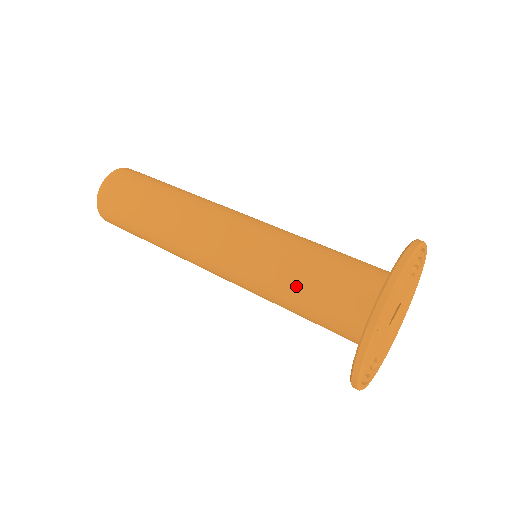
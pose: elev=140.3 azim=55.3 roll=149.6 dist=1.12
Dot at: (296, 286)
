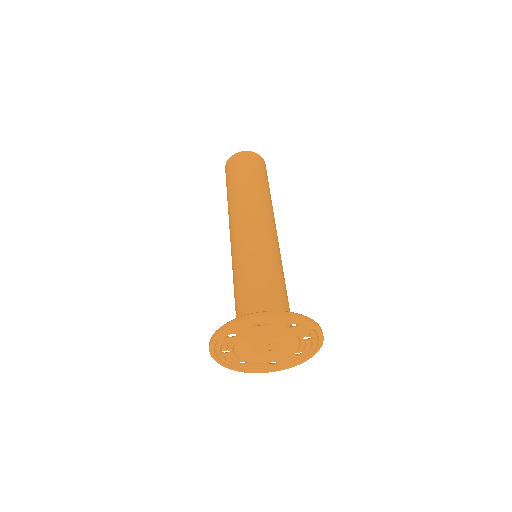
Dot at: (238, 286)
